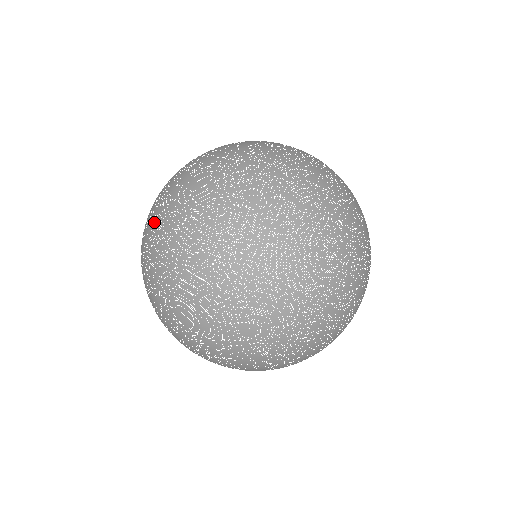
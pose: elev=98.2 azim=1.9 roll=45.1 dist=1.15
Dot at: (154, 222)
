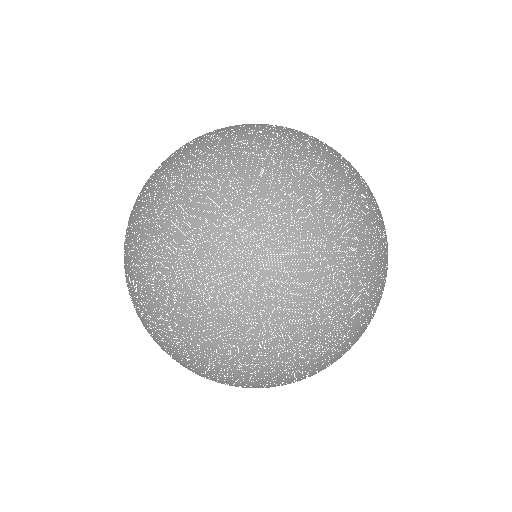
Dot at: (158, 210)
